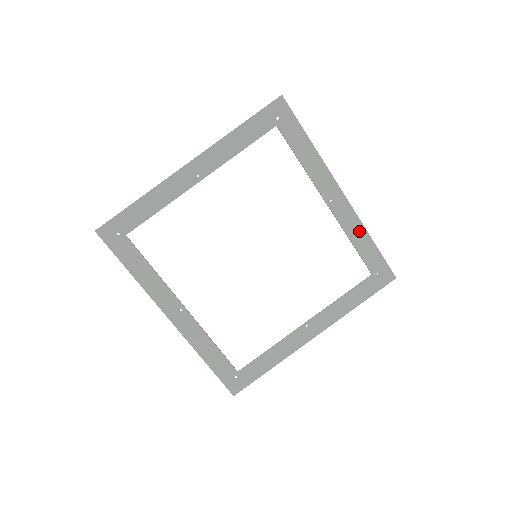
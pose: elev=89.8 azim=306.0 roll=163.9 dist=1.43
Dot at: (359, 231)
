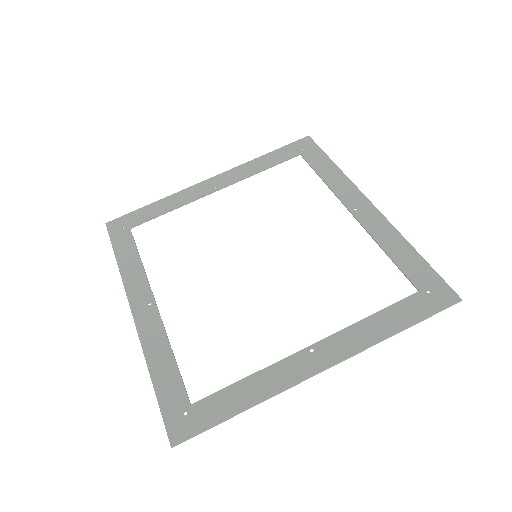
Dot at: (394, 239)
